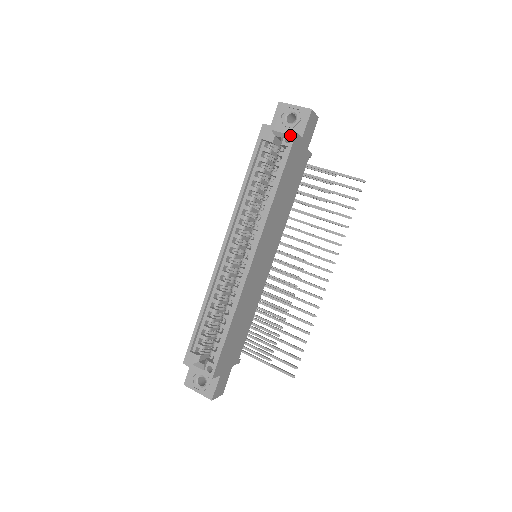
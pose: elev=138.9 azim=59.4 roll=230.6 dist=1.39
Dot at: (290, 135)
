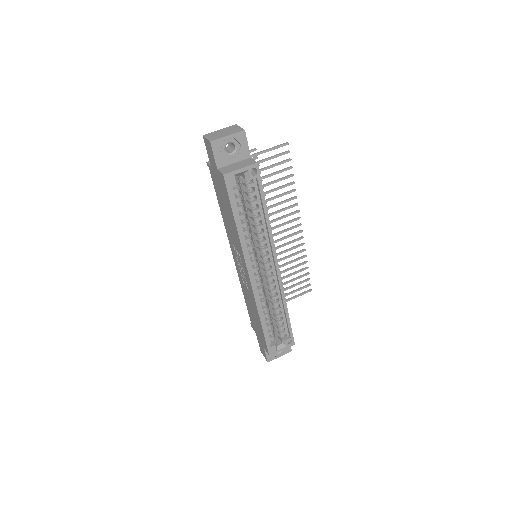
Dot at: (251, 167)
